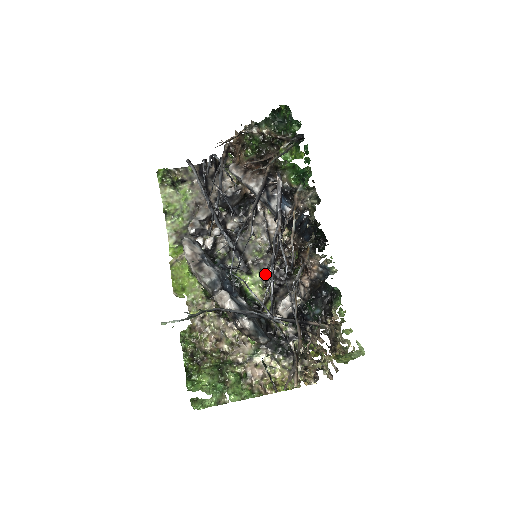
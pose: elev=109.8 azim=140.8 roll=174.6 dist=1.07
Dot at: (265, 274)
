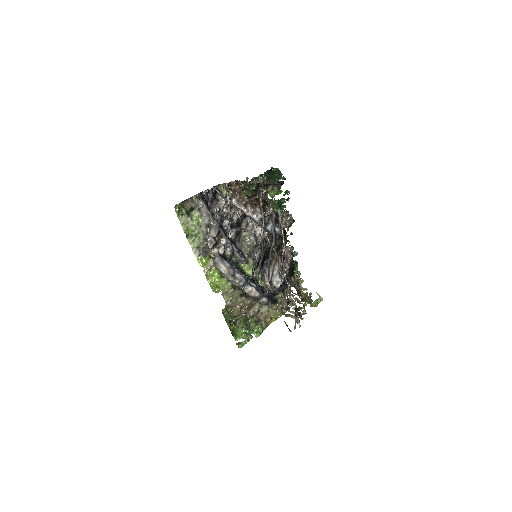
Dot at: (255, 260)
